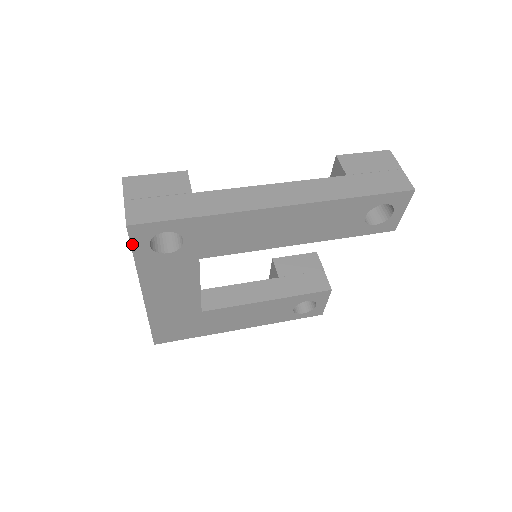
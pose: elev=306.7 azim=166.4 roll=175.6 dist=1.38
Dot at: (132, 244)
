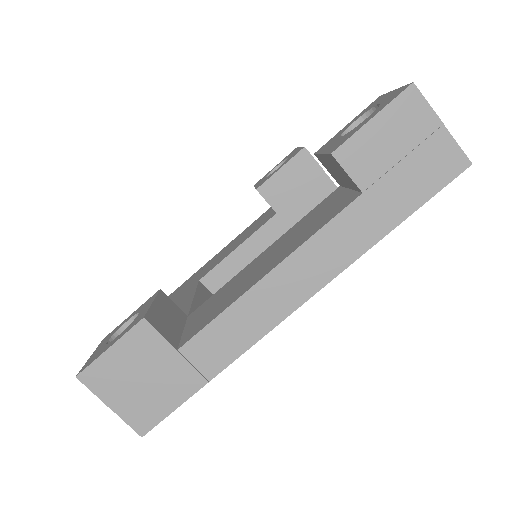
Dot at: occluded
